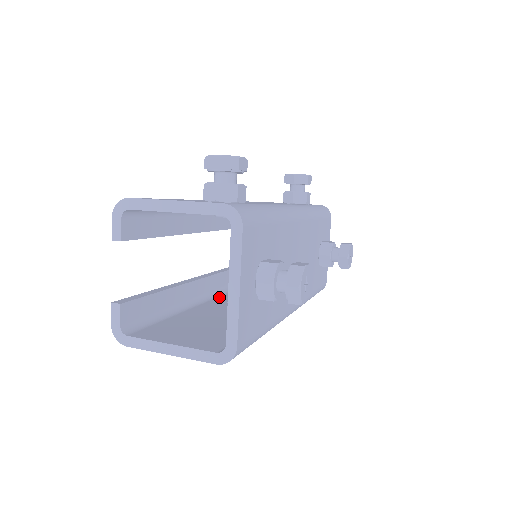
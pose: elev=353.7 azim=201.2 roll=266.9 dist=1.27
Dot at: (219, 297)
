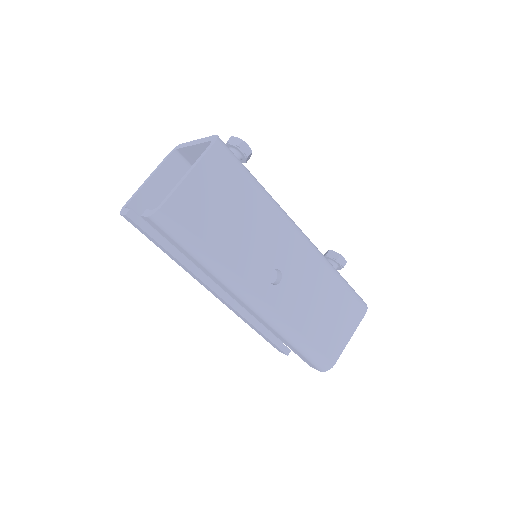
Dot at: occluded
